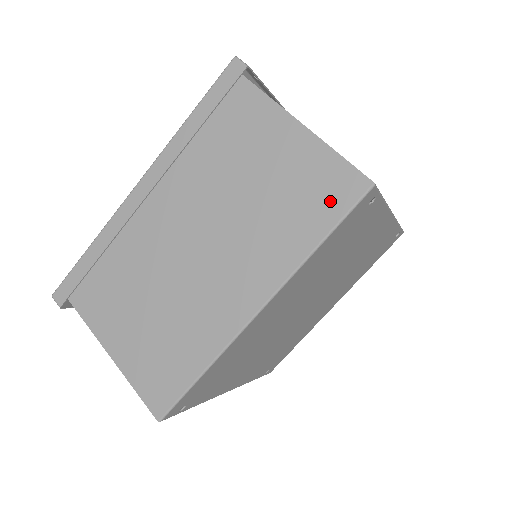
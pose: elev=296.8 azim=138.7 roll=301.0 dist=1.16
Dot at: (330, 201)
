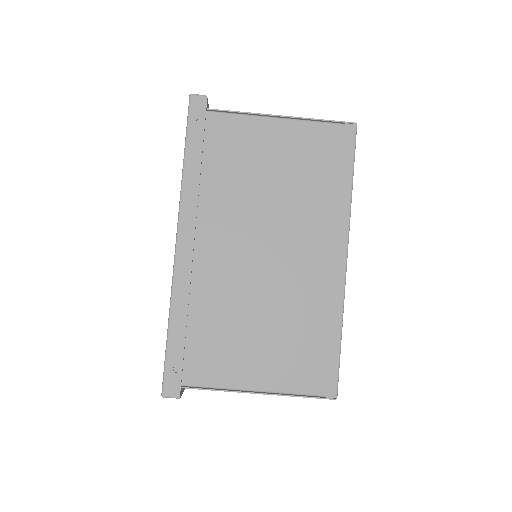
Dot at: occluded
